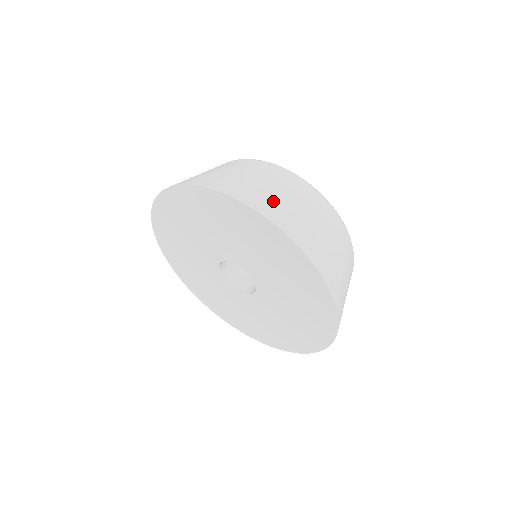
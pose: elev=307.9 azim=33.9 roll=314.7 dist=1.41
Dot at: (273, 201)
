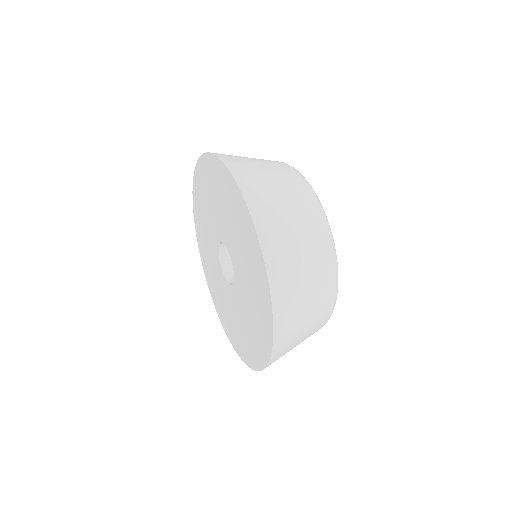
Dot at: (266, 195)
